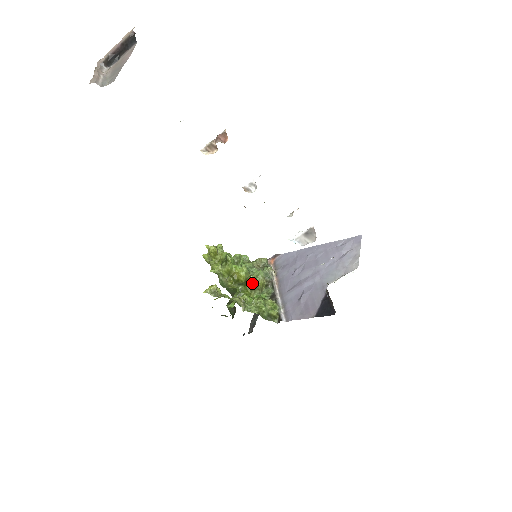
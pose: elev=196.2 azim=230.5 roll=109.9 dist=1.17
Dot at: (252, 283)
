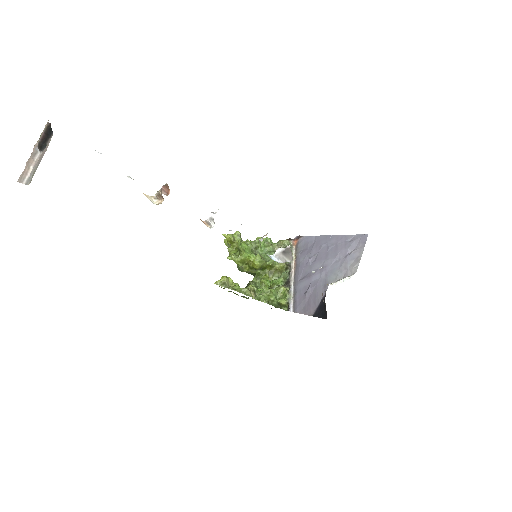
Dot at: (270, 267)
